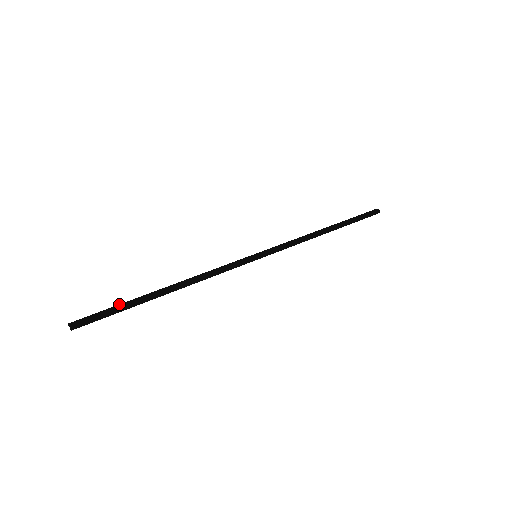
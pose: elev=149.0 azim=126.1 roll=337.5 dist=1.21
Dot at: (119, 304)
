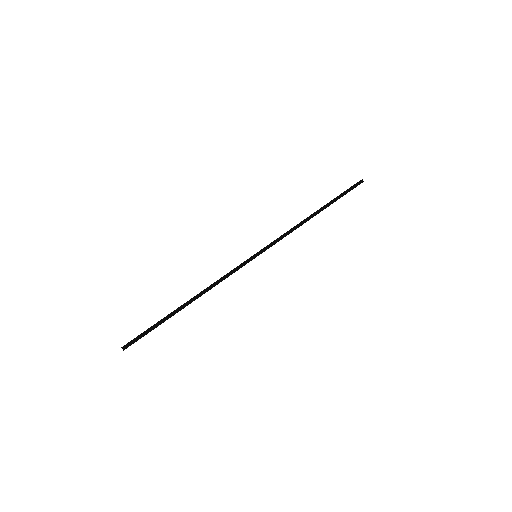
Dot at: (156, 324)
